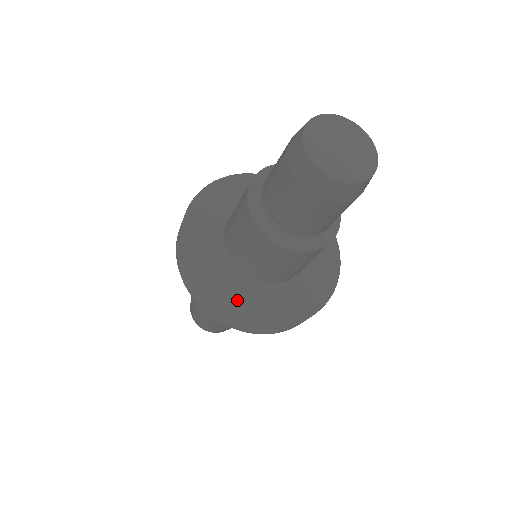
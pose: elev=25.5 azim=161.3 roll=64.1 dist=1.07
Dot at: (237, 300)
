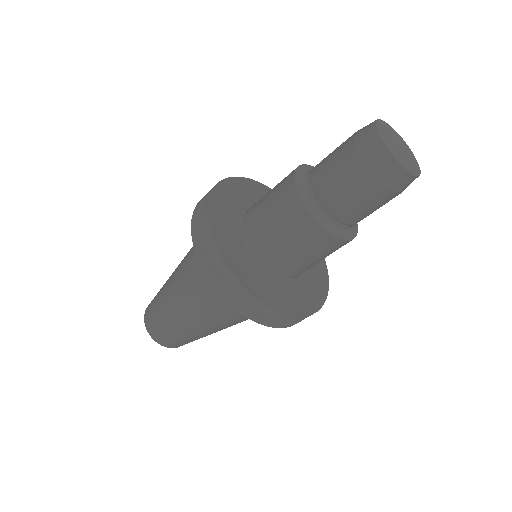
Dot at: (299, 302)
